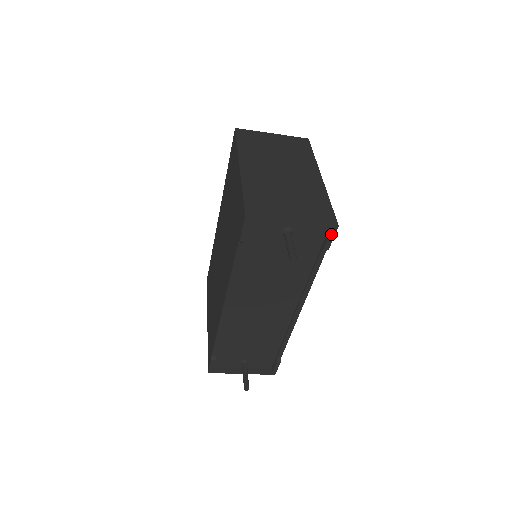
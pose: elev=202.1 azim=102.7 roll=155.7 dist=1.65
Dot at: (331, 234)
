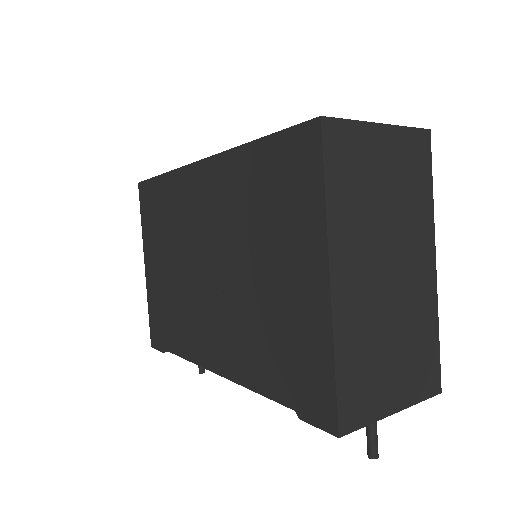
Dot at: occluded
